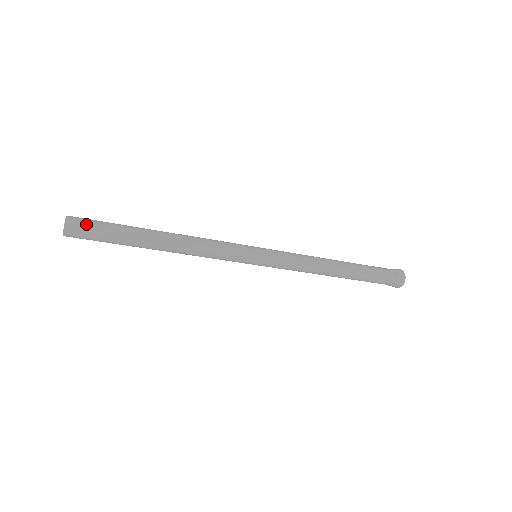
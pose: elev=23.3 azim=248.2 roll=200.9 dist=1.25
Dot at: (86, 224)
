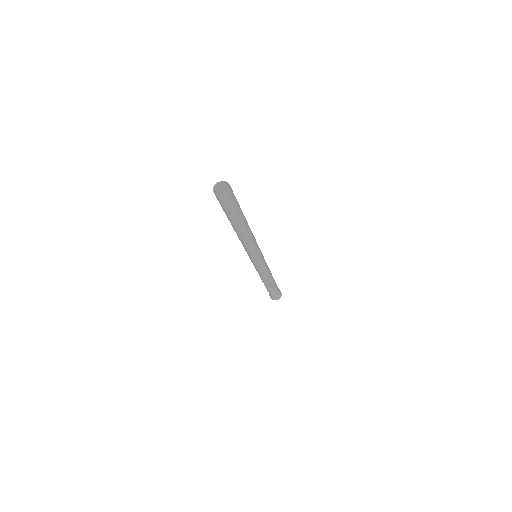
Dot at: (234, 196)
